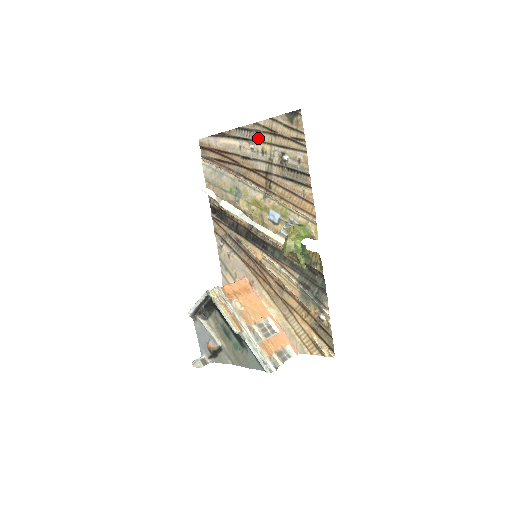
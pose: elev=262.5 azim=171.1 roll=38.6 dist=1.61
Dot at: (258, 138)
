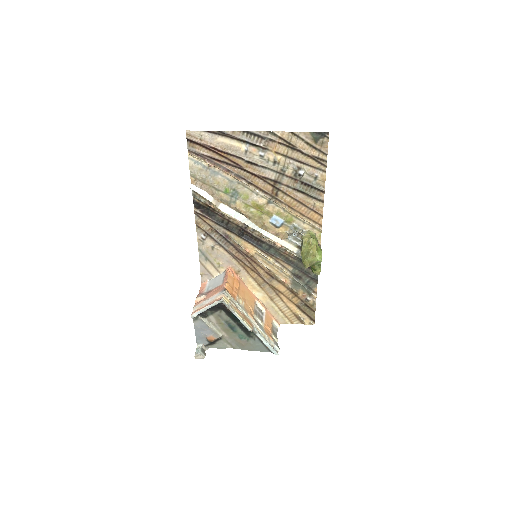
Dot at: (271, 147)
